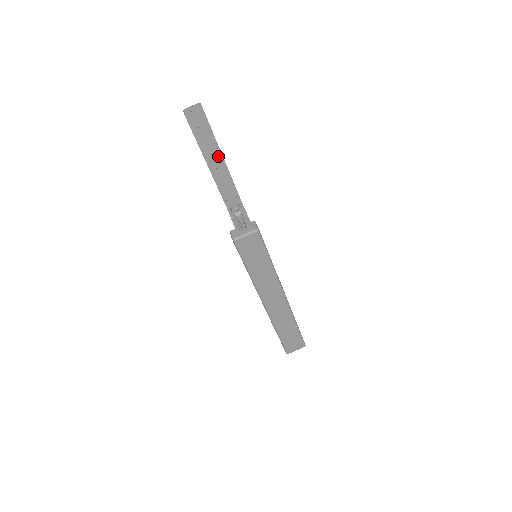
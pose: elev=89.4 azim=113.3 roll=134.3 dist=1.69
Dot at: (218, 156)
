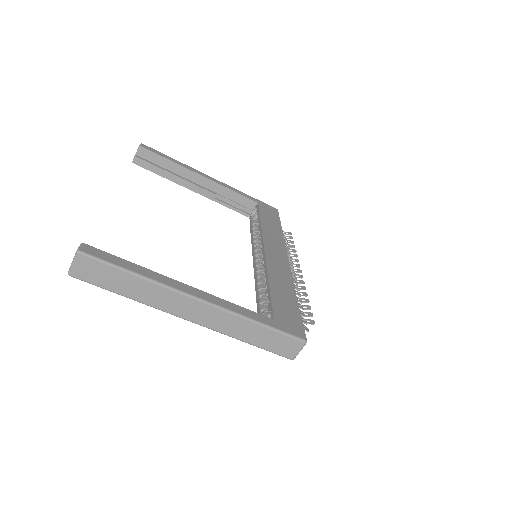
Dot at: (194, 177)
